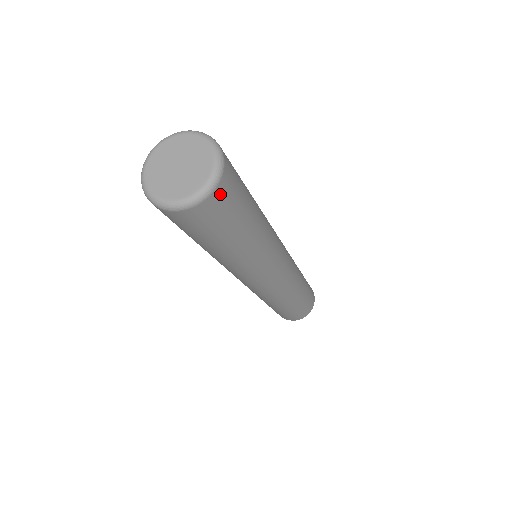
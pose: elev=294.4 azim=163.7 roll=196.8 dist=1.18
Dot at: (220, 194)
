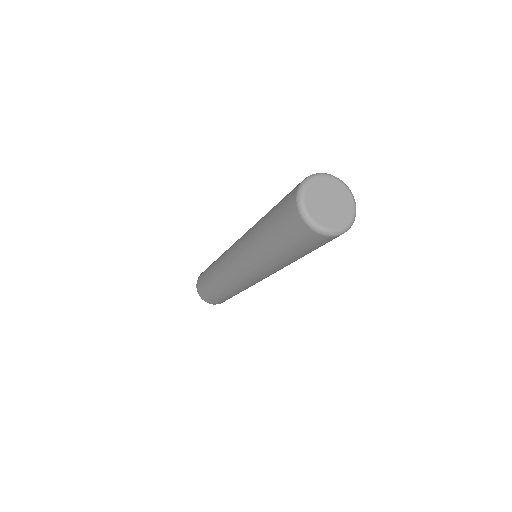
Dot at: occluded
